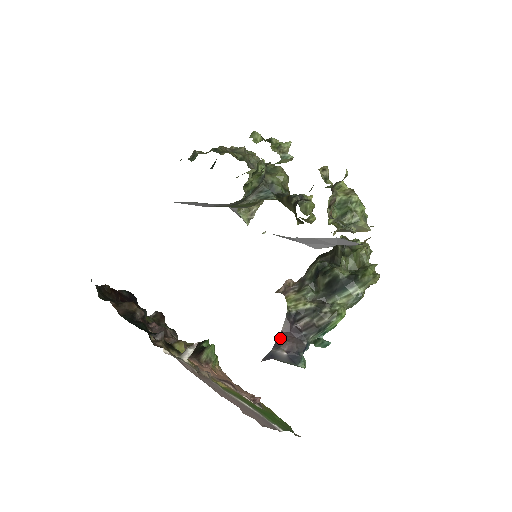
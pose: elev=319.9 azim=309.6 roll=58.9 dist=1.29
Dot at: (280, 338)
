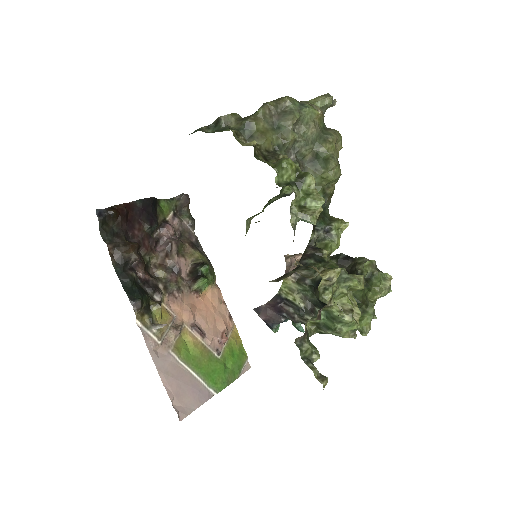
Dot at: (262, 308)
